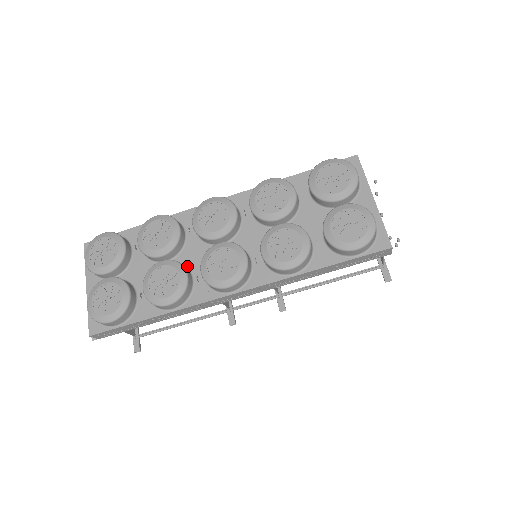
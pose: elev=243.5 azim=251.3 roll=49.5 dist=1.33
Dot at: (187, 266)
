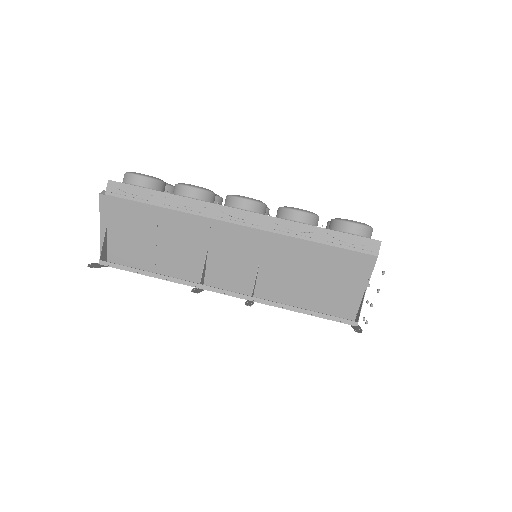
Dot at: occluded
